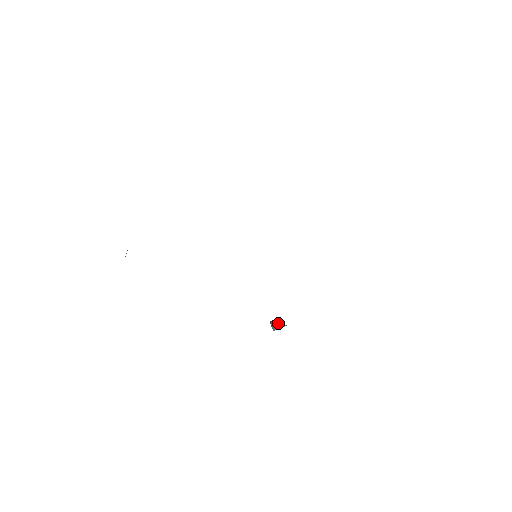
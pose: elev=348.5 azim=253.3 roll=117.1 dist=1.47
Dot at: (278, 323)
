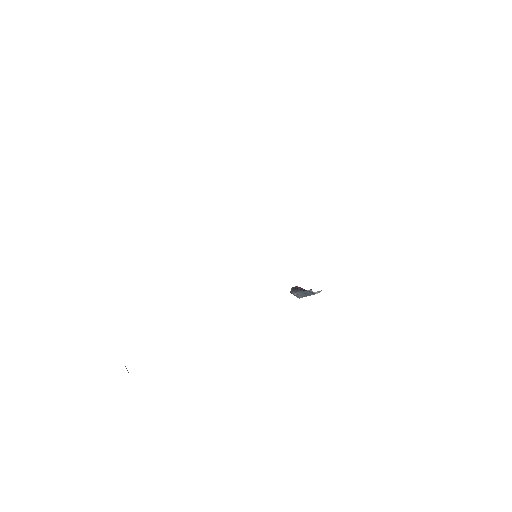
Dot at: (305, 293)
